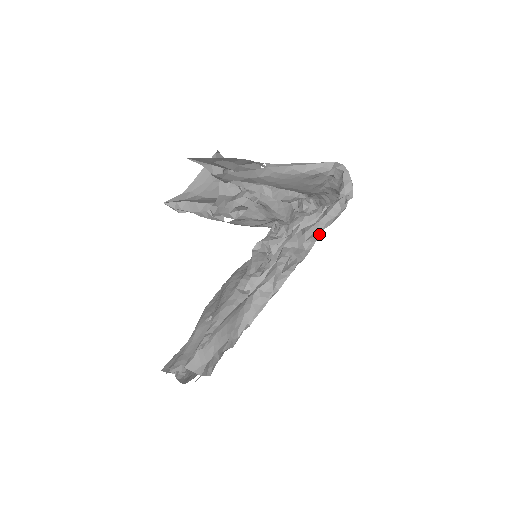
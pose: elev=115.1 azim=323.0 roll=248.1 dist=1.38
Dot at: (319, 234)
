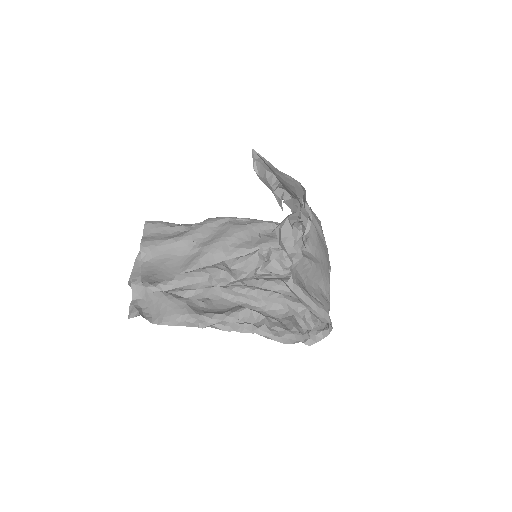
Dot at: occluded
